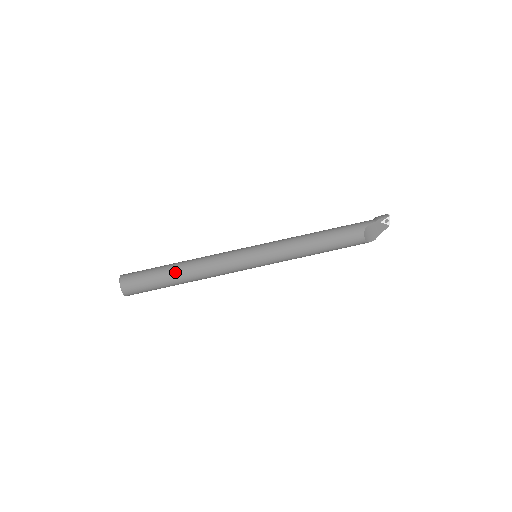
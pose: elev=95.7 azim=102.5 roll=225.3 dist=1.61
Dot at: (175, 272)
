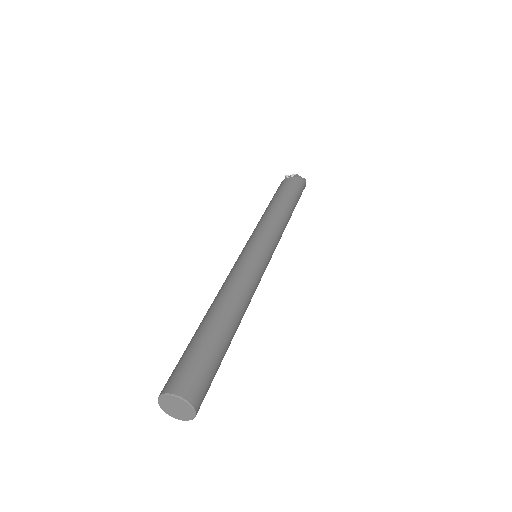
Dot at: (200, 324)
